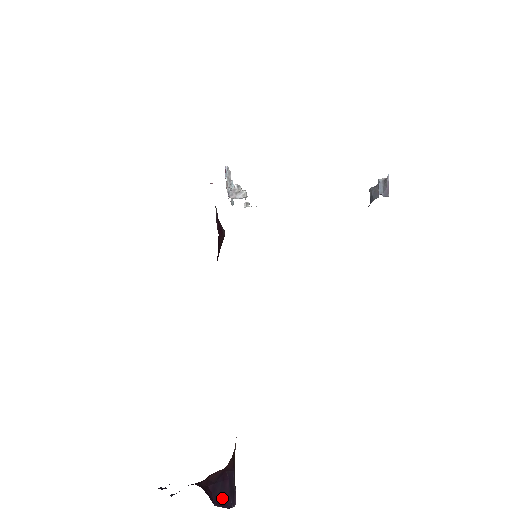
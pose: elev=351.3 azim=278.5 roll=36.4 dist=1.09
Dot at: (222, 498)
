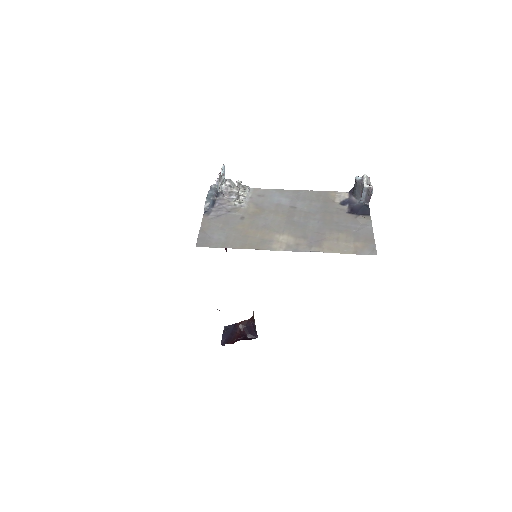
Dot at: (251, 333)
